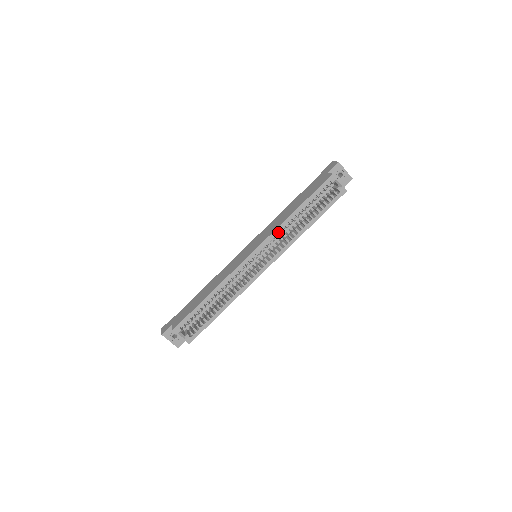
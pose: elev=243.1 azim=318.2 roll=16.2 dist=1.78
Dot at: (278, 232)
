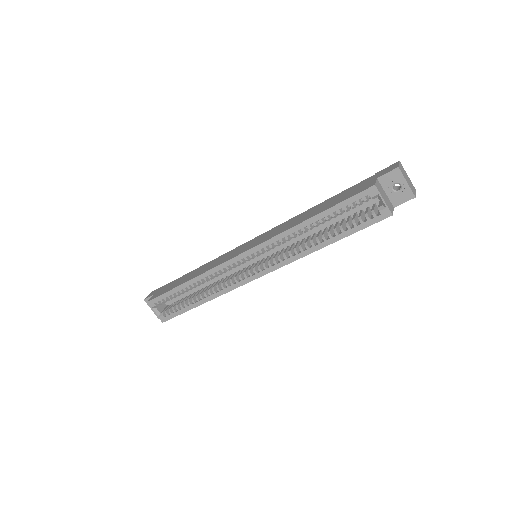
Dot at: (279, 239)
